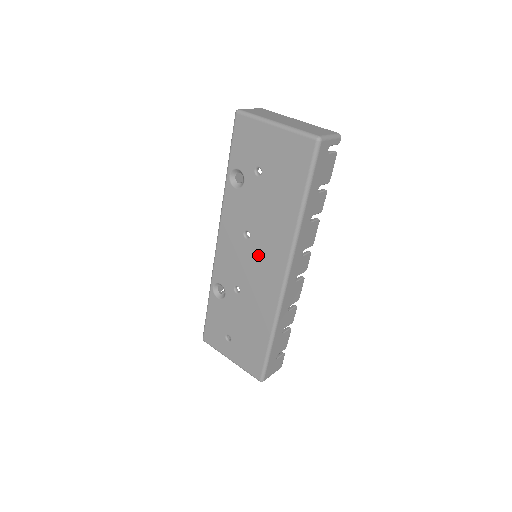
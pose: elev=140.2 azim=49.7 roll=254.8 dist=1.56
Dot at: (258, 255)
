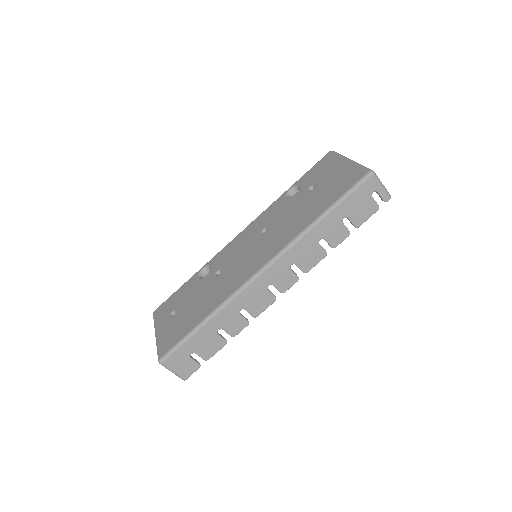
Dot at: (258, 247)
